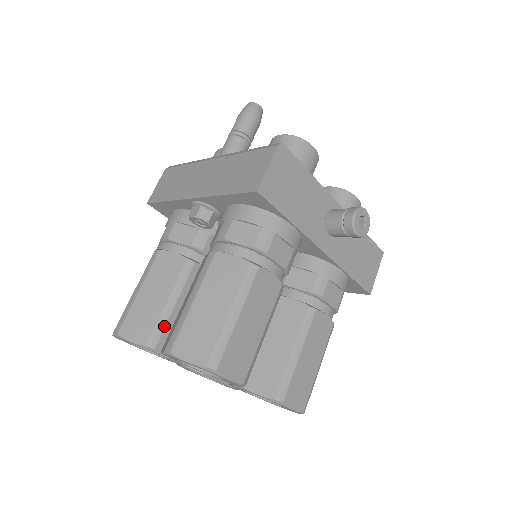
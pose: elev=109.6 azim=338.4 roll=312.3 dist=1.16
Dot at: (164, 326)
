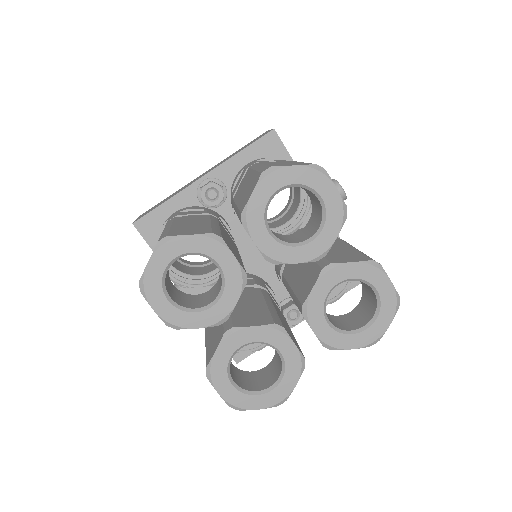
Dot at: (220, 231)
